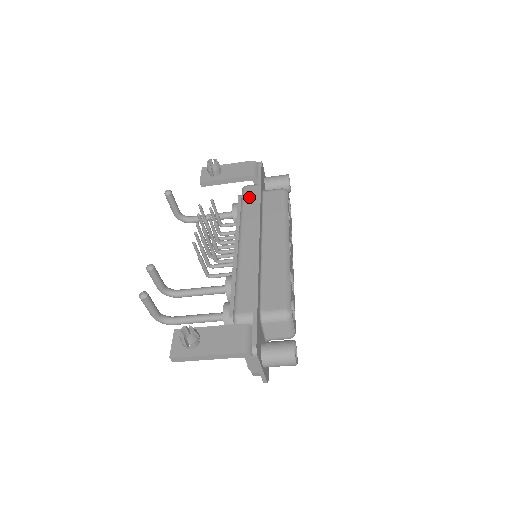
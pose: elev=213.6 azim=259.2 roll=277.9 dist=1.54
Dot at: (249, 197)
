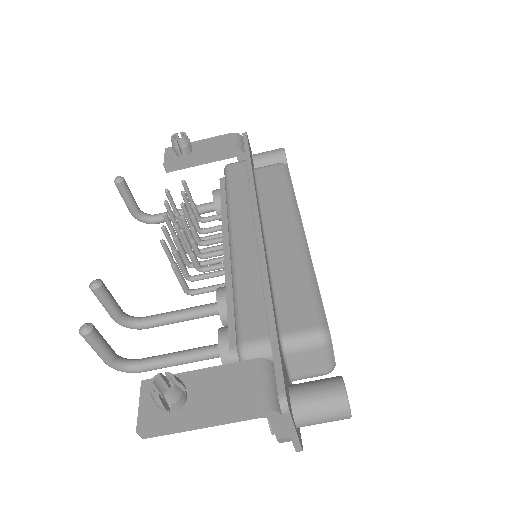
Dot at: (236, 176)
